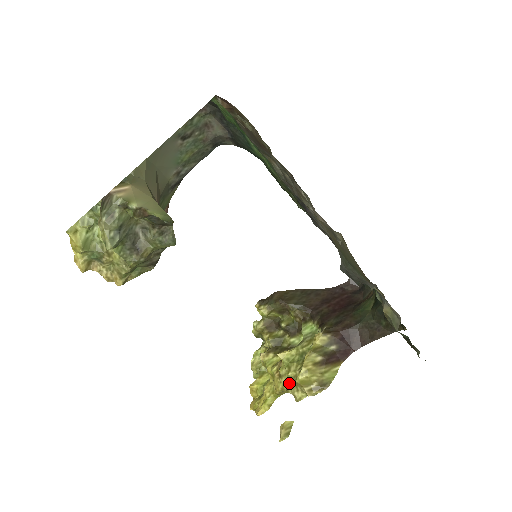
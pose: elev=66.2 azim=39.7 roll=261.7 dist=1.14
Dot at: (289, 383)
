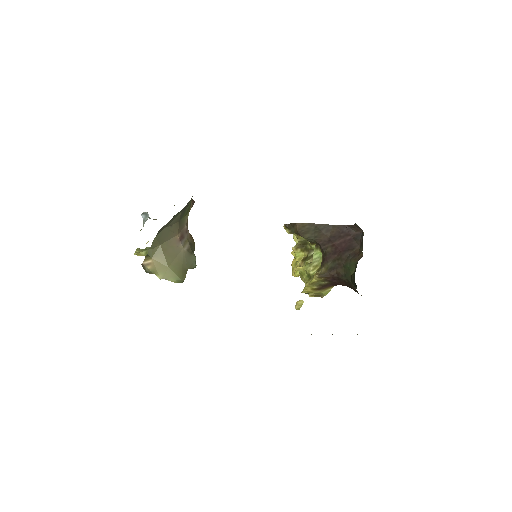
Dot at: occluded
